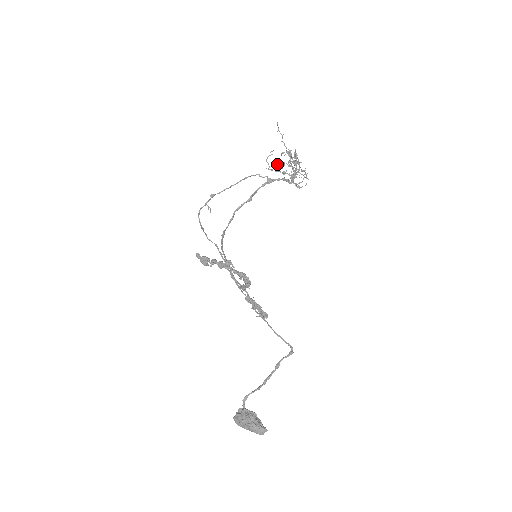
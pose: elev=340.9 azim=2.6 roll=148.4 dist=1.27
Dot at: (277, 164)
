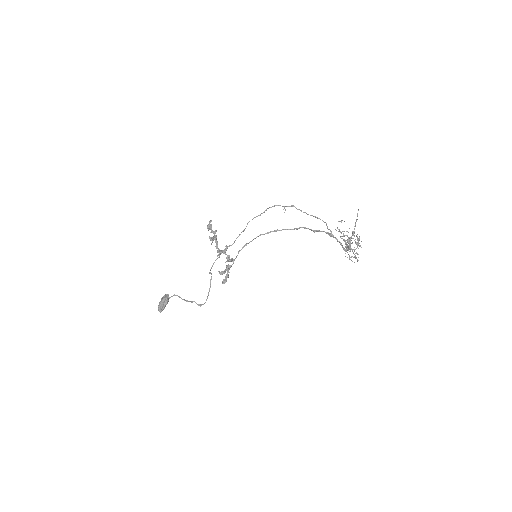
Dot at: occluded
